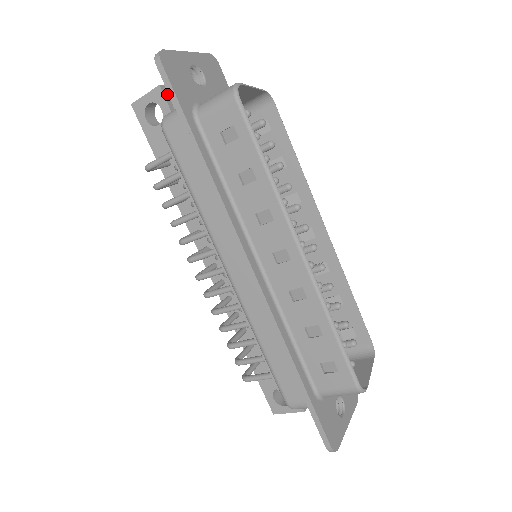
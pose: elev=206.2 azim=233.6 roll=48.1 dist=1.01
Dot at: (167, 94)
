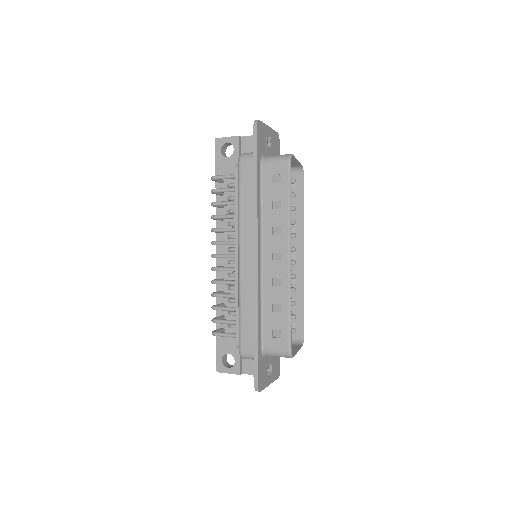
Dot at: (241, 142)
